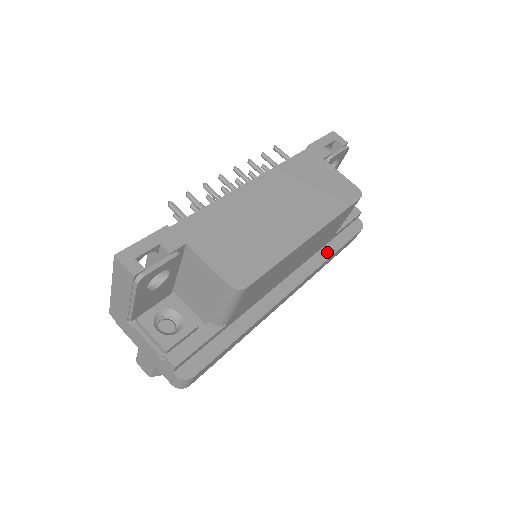
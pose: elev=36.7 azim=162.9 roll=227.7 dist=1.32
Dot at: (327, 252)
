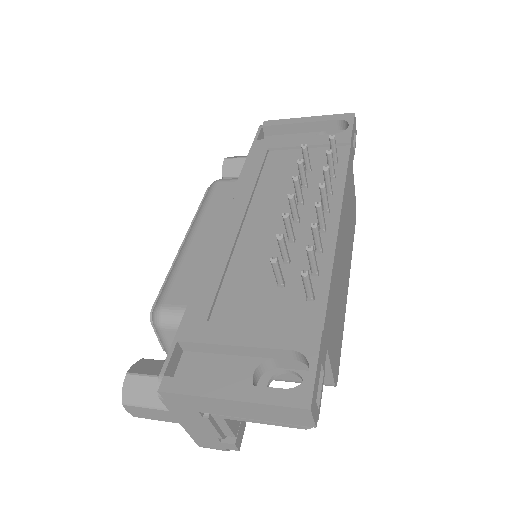
Dot at: occluded
